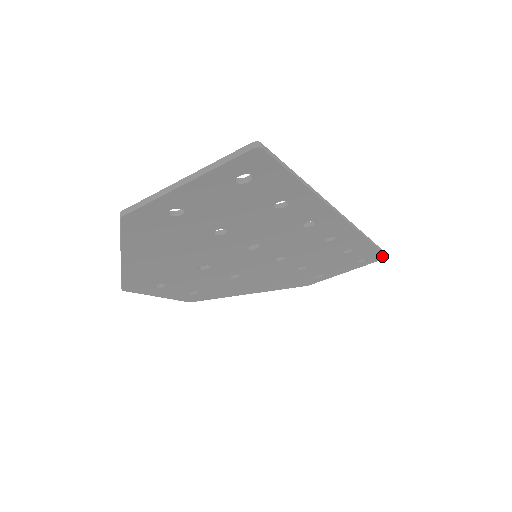
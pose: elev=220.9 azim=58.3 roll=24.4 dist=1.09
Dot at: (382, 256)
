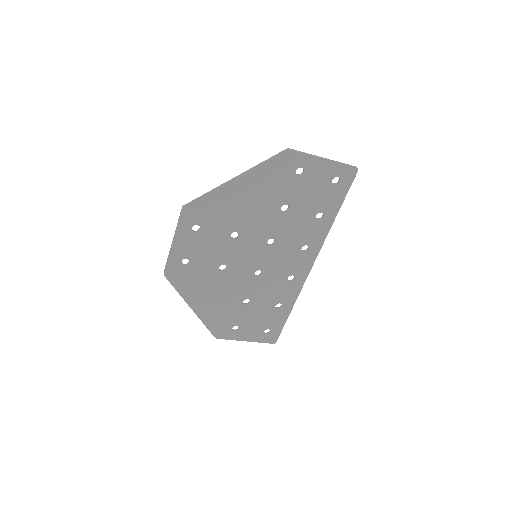
Dot at: (276, 338)
